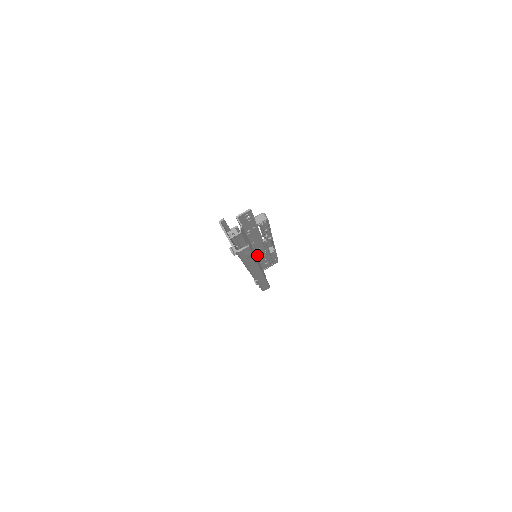
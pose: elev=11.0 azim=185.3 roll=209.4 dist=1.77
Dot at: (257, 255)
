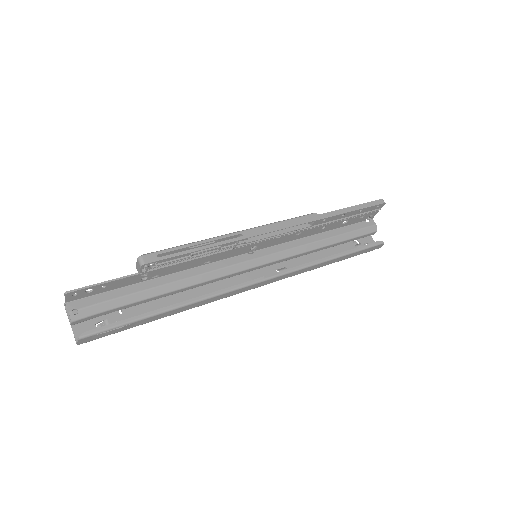
Dot at: (276, 243)
